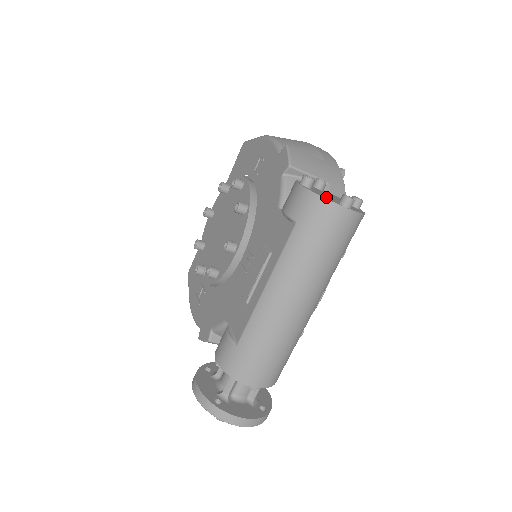
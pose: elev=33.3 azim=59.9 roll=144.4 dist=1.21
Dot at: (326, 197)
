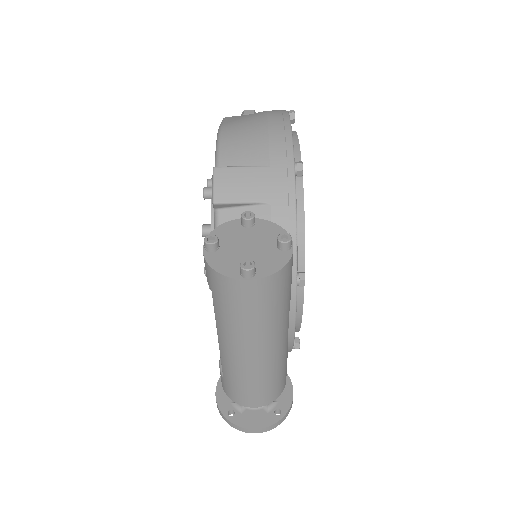
Dot at: (227, 265)
